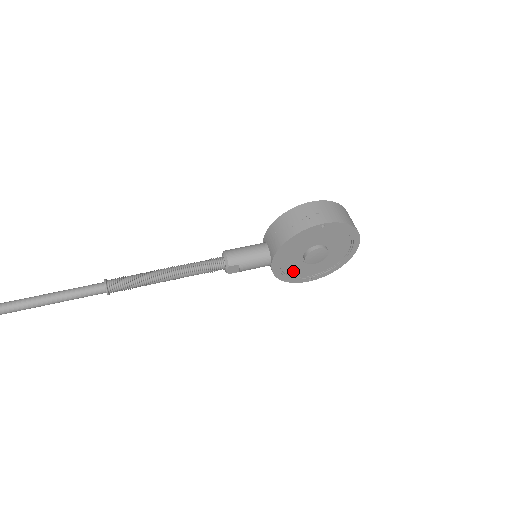
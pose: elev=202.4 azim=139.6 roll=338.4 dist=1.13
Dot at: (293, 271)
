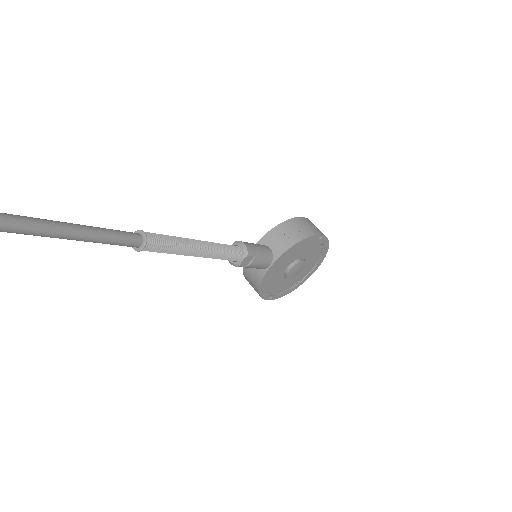
Dot at: (271, 282)
